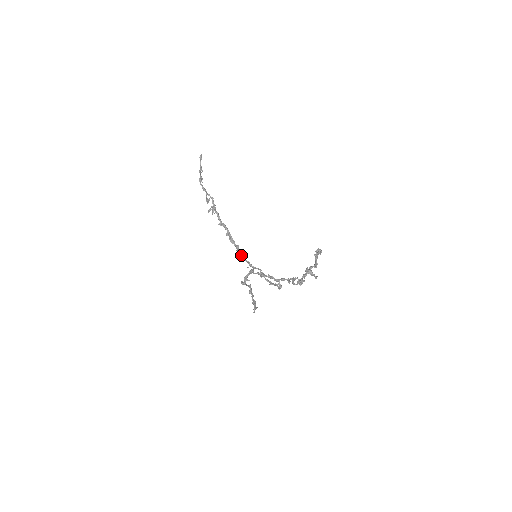
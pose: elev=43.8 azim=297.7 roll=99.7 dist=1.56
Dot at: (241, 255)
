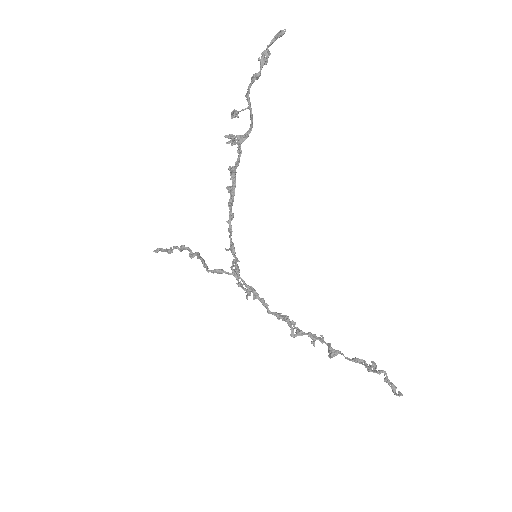
Dot at: (231, 233)
